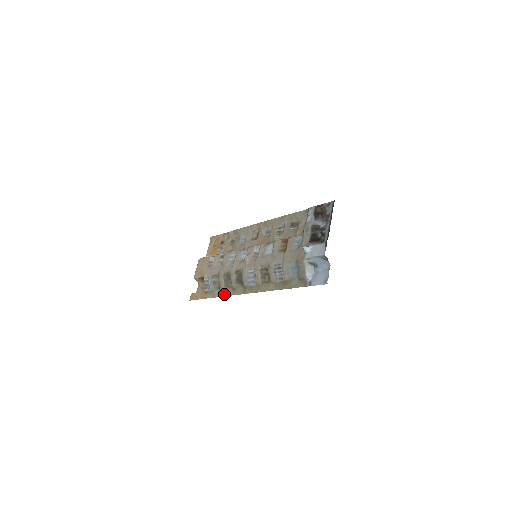
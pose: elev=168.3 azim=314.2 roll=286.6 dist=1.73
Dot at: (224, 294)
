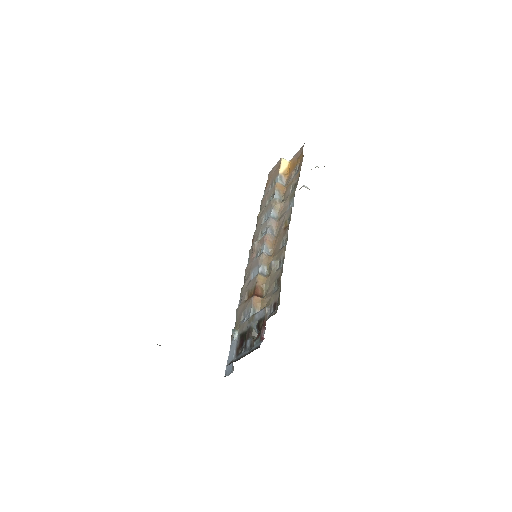
Dot at: occluded
